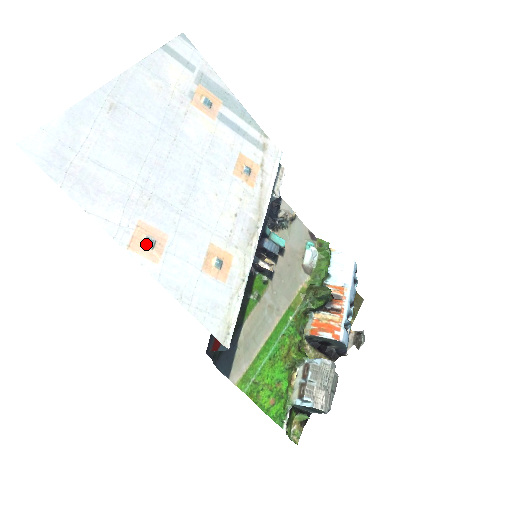
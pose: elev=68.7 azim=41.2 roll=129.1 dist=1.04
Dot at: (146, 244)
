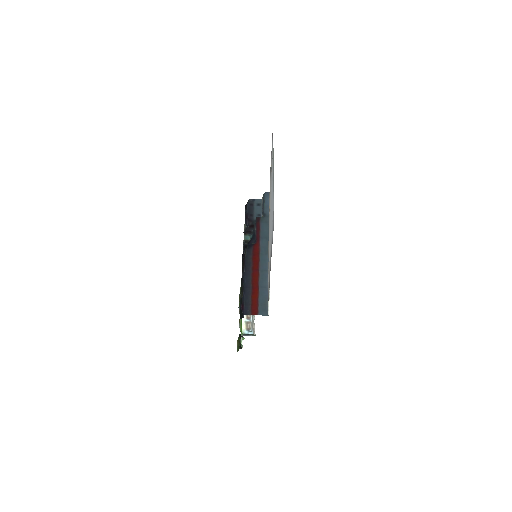
Dot at: occluded
